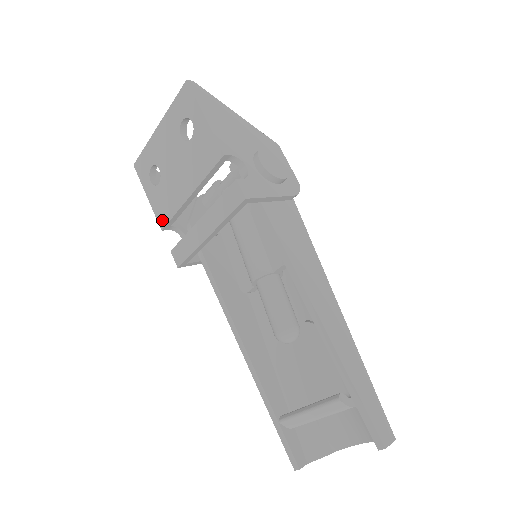
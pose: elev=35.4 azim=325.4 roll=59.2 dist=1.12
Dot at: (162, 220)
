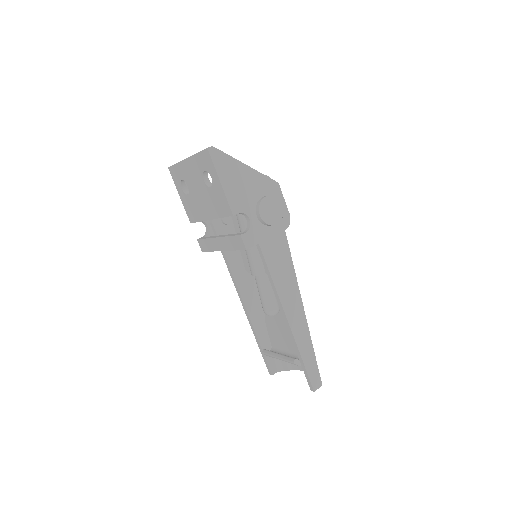
Dot at: (191, 218)
